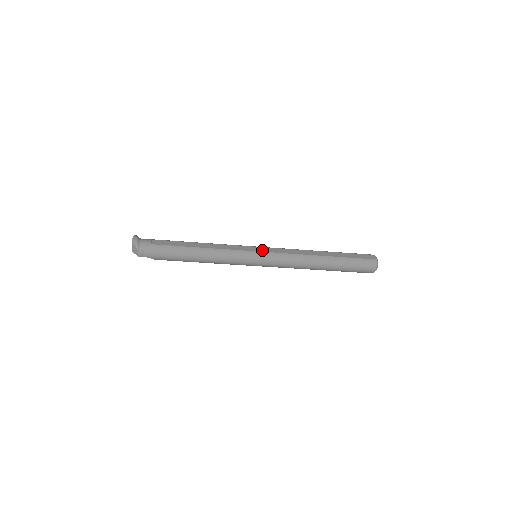
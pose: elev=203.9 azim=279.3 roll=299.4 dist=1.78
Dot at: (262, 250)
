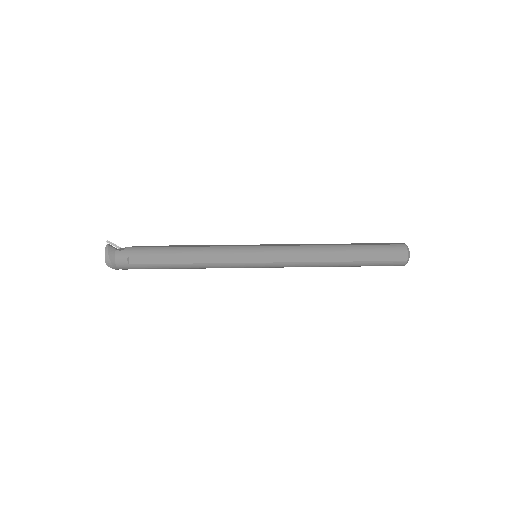
Dot at: (262, 260)
